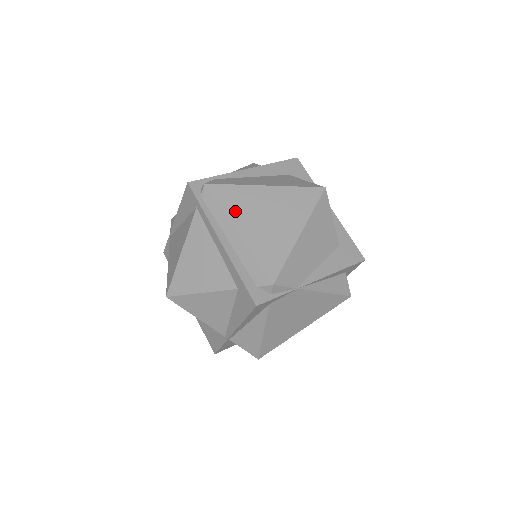
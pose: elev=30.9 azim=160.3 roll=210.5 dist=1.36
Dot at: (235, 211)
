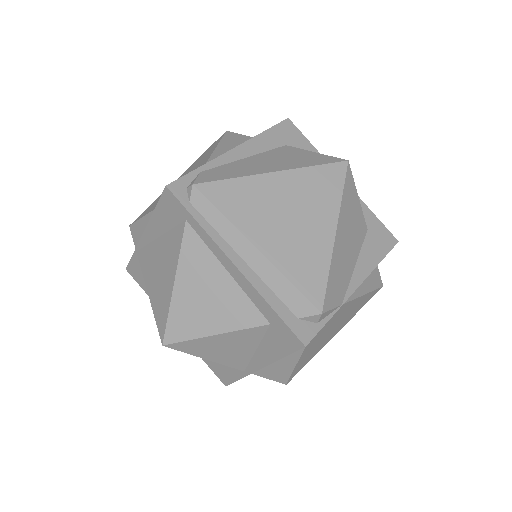
Dot at: (245, 218)
